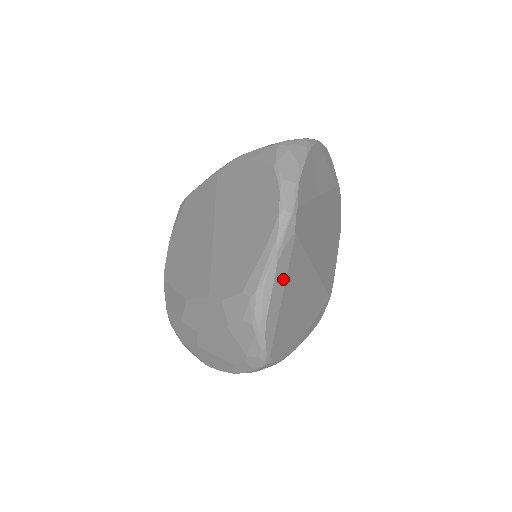
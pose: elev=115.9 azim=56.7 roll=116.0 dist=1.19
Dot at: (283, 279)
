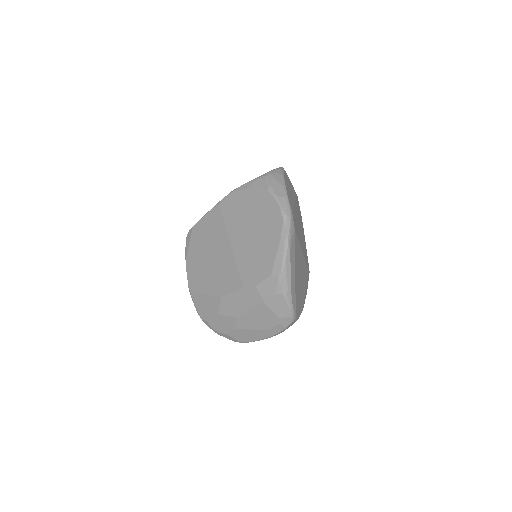
Dot at: (294, 260)
